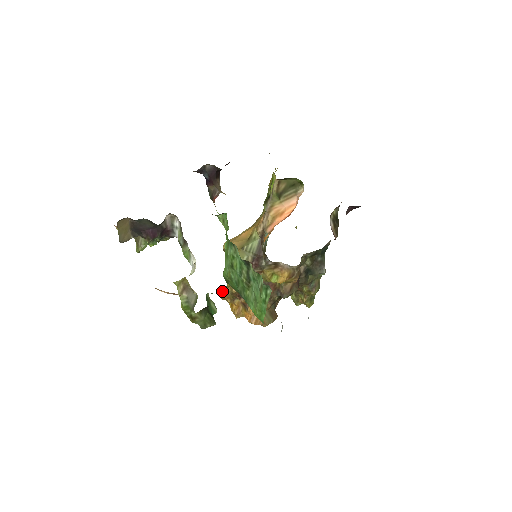
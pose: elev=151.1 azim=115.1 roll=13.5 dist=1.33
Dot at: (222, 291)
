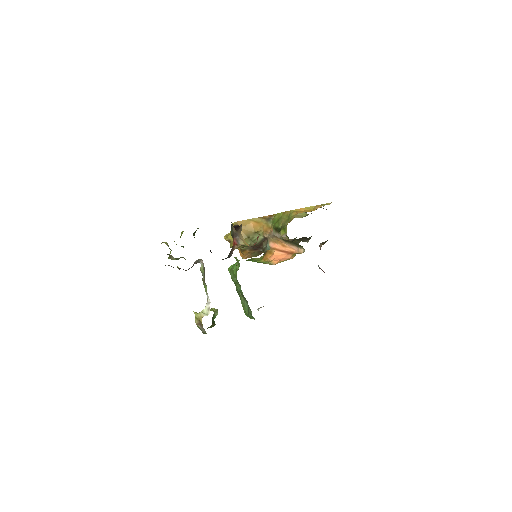
Dot at: occluded
